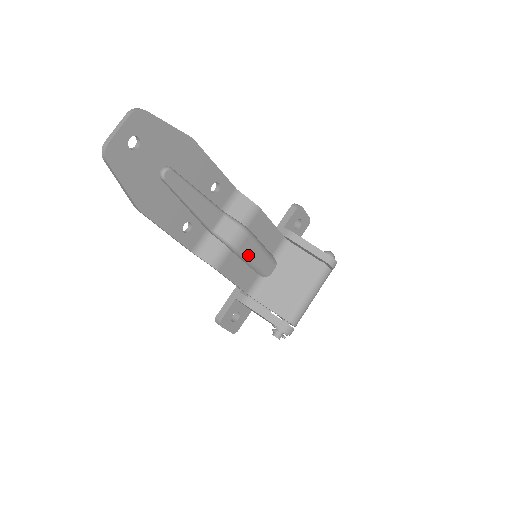
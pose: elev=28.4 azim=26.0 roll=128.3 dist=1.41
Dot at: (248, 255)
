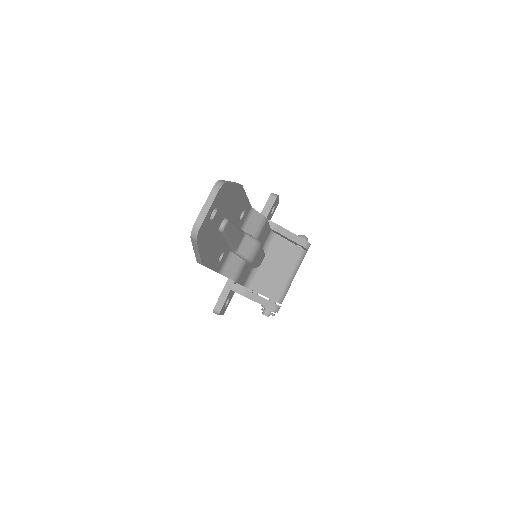
Dot at: (256, 261)
